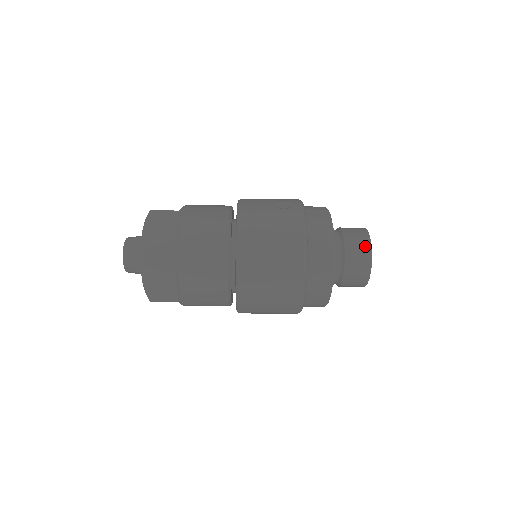
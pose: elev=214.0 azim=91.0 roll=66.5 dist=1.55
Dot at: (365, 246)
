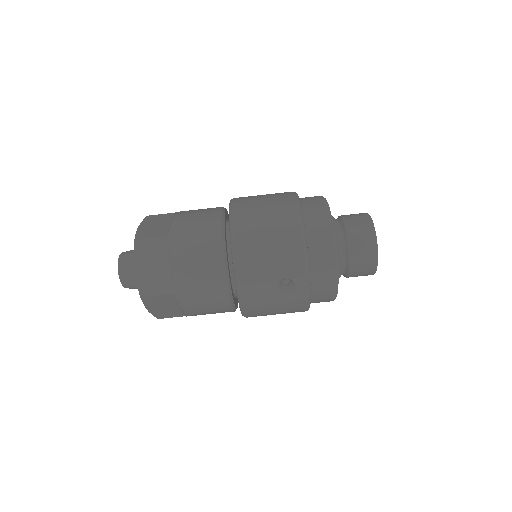
Dot at: occluded
